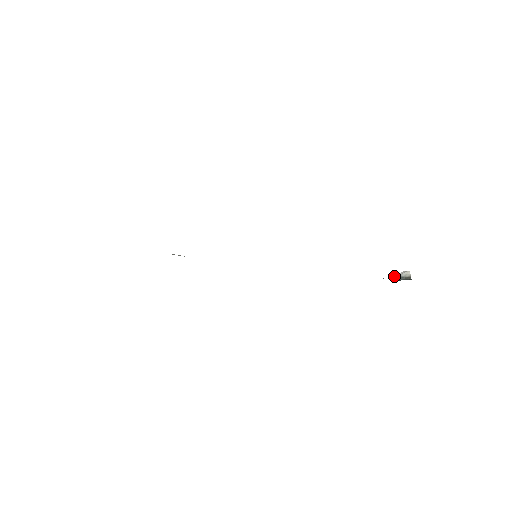
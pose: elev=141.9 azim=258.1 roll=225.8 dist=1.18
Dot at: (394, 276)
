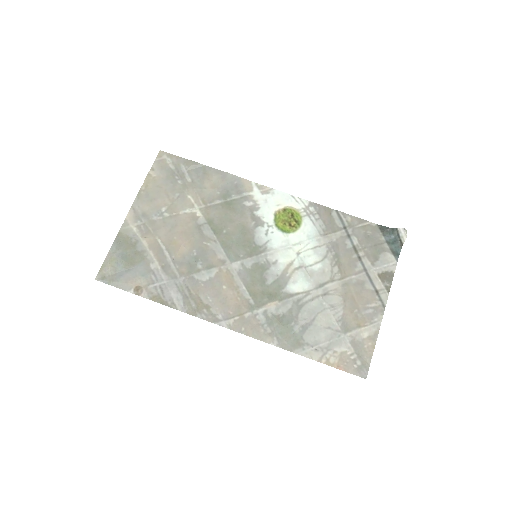
Dot at: (395, 228)
